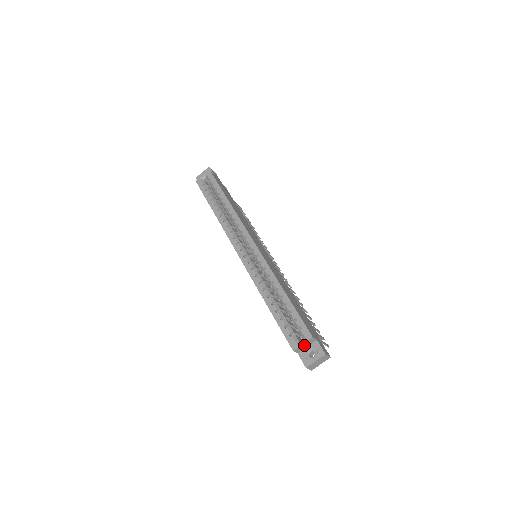
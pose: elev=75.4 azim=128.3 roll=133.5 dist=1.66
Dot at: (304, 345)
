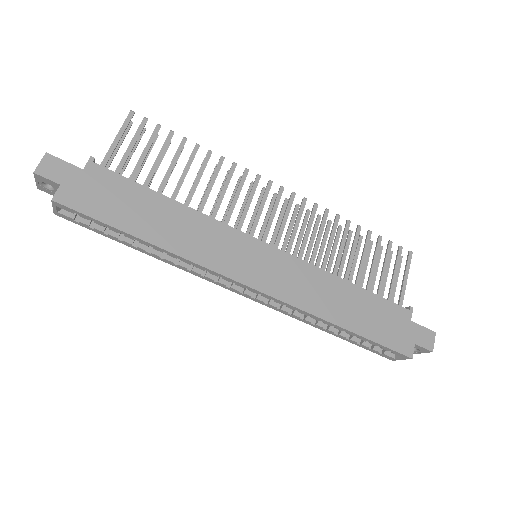
Dot at: occluded
